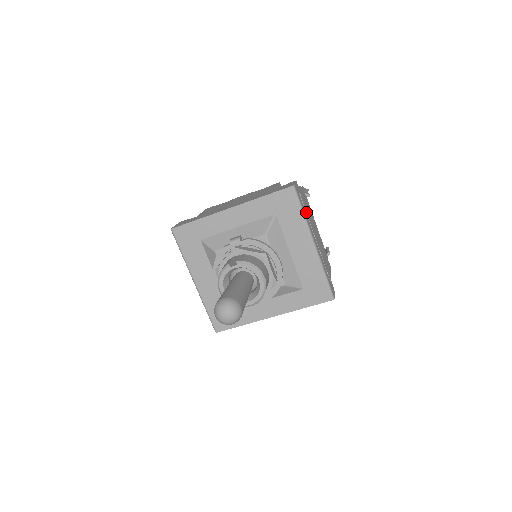
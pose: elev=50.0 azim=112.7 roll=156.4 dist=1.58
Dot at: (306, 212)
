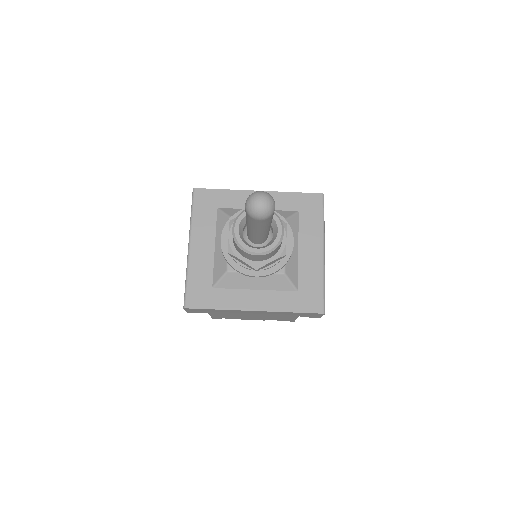
Dot at: occluded
